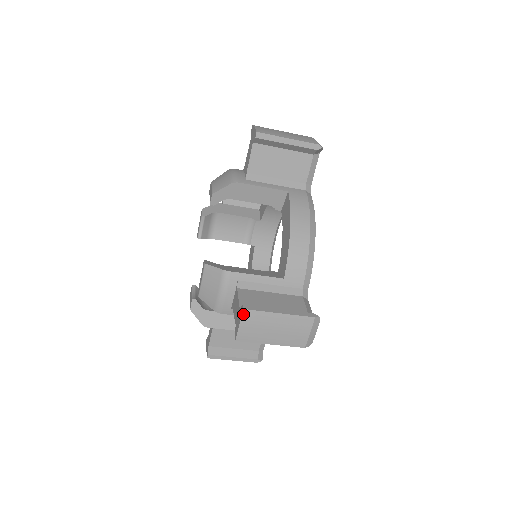
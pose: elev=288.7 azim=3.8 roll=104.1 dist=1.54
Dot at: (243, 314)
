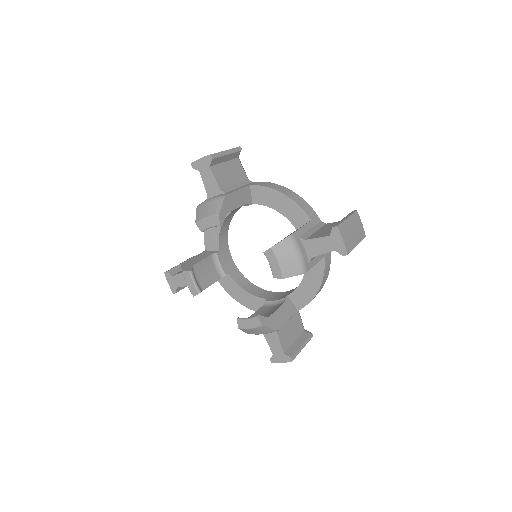
Dot at: (339, 230)
